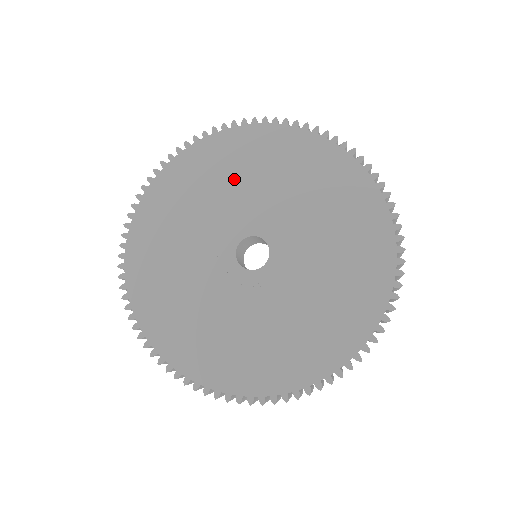
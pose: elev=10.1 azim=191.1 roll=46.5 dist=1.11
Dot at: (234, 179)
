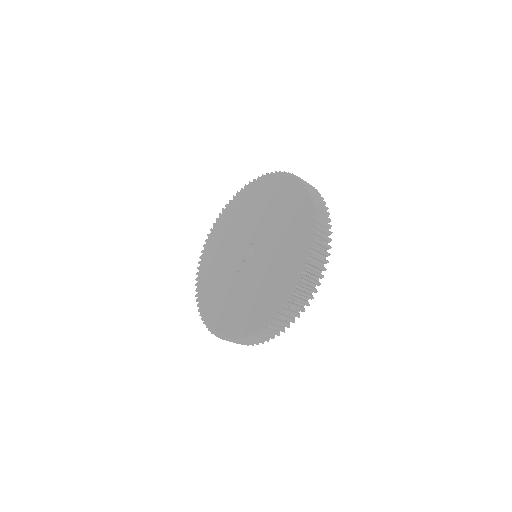
Dot at: (265, 207)
